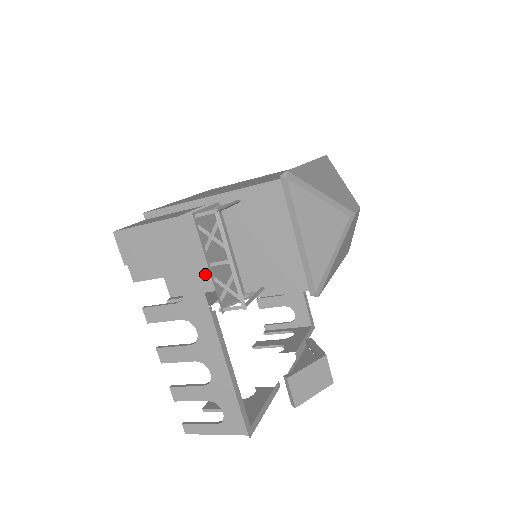
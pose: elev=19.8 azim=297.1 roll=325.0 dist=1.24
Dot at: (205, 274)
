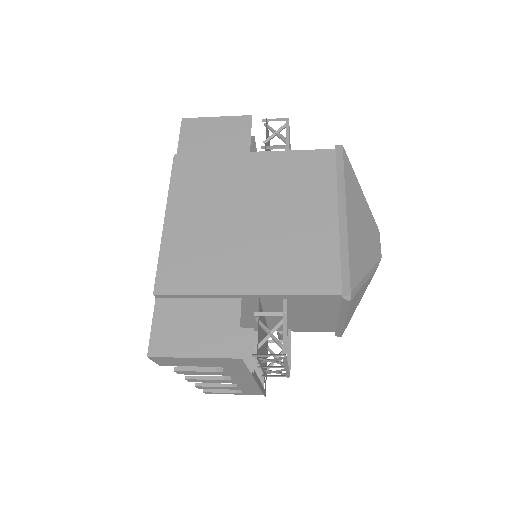
Dot at: occluded
